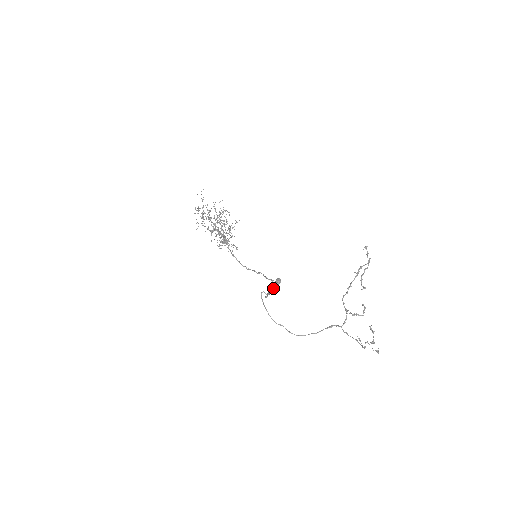
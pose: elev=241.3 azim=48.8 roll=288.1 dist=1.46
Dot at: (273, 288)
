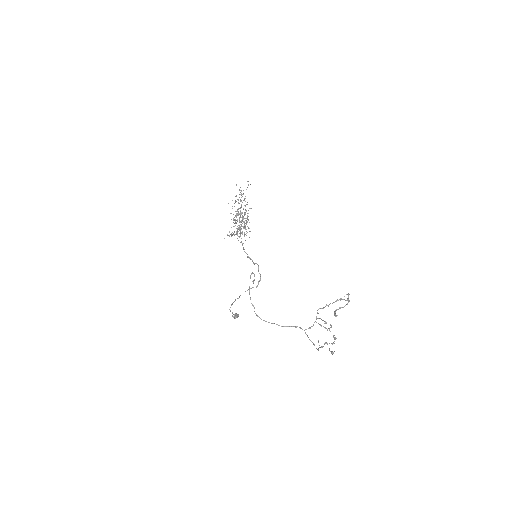
Dot at: occluded
